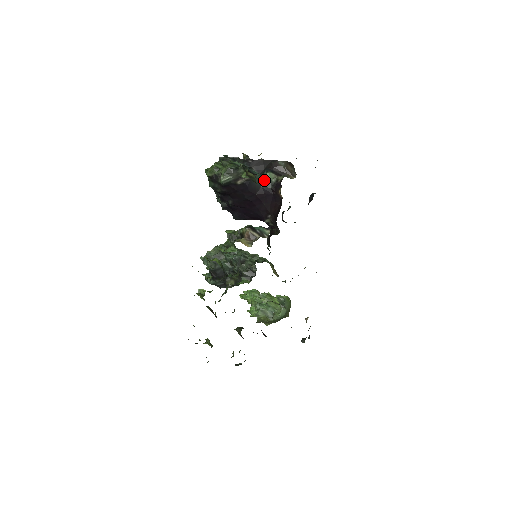
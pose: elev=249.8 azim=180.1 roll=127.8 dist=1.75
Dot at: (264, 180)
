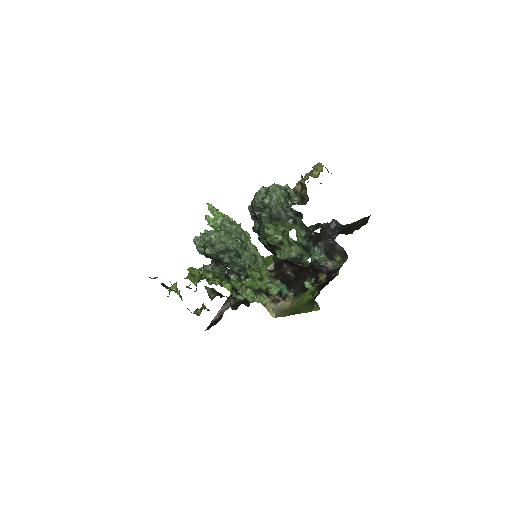
Dot at: (315, 261)
